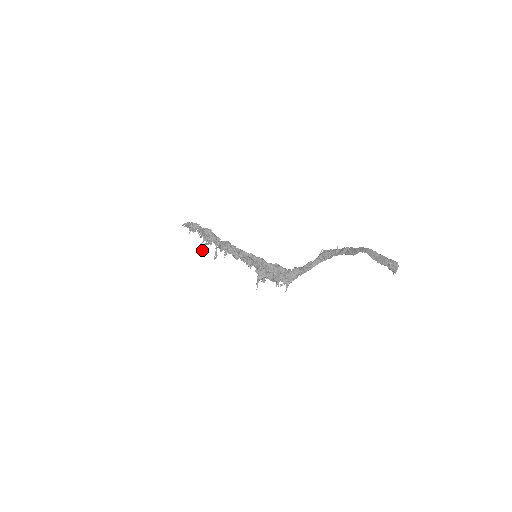
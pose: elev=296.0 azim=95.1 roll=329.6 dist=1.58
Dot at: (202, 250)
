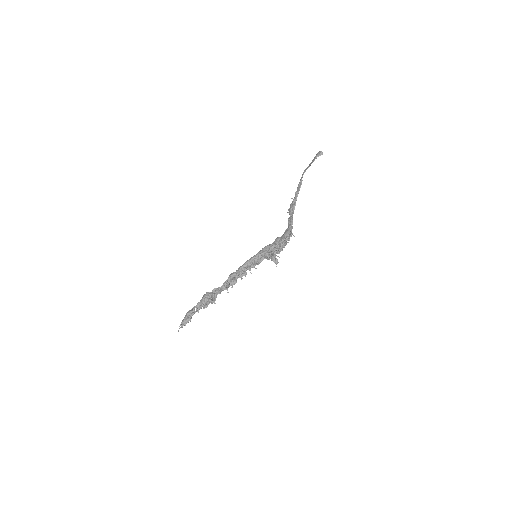
Dot at: (213, 300)
